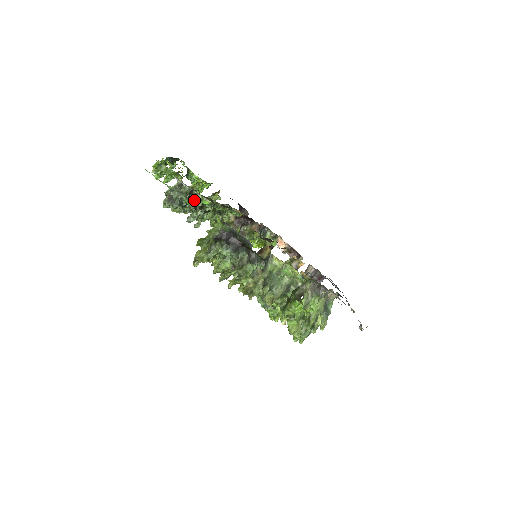
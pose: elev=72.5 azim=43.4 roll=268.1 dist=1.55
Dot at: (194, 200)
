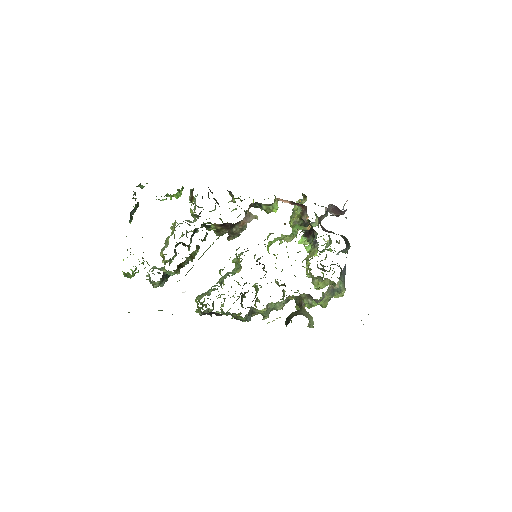
Dot at: (171, 275)
